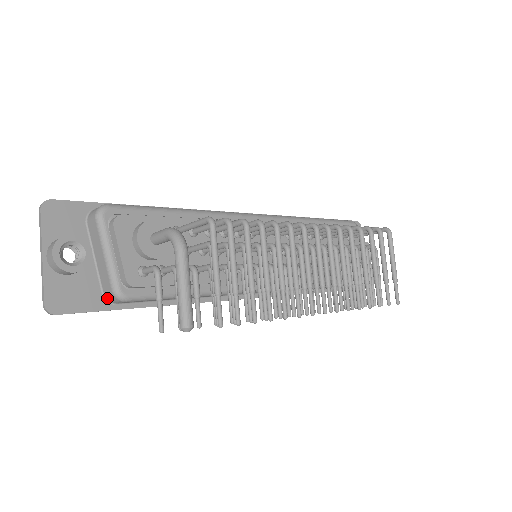
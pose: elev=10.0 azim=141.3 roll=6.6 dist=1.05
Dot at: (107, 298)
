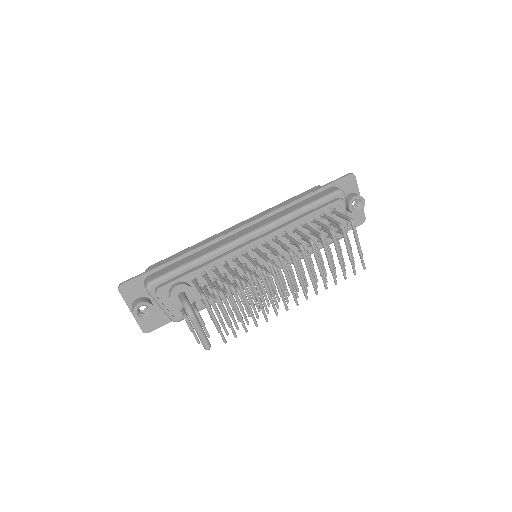
Dot at: occluded
